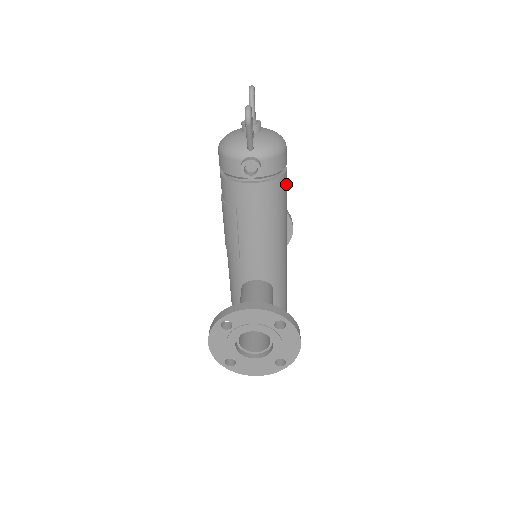
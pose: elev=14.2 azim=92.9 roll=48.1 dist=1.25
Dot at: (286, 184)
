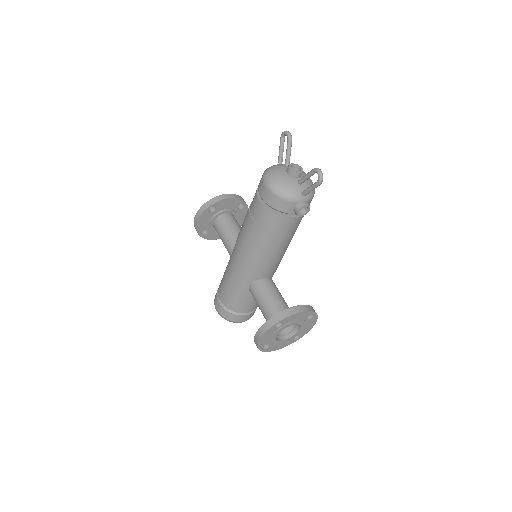
Dot at: occluded
